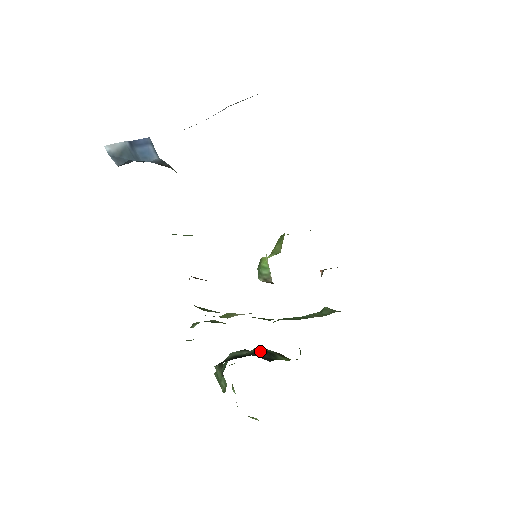
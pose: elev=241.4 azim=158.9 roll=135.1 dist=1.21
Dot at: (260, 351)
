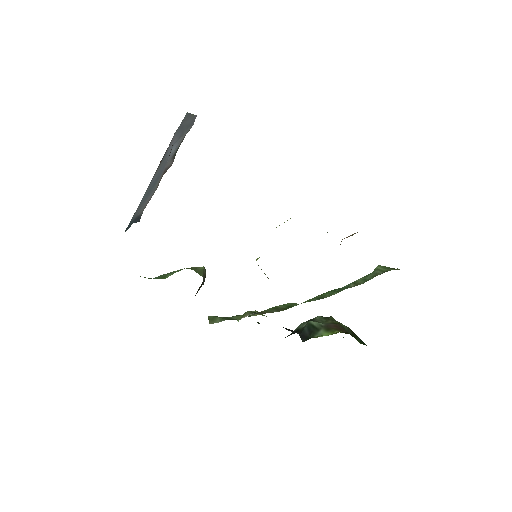
Dot at: (306, 327)
